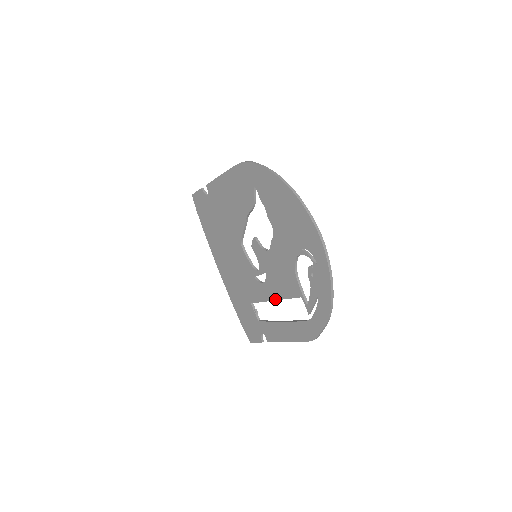
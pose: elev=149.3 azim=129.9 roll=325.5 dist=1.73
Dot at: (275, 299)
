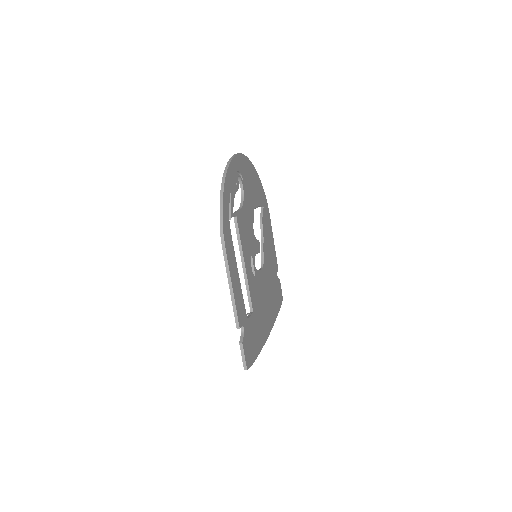
Dot at: (242, 262)
